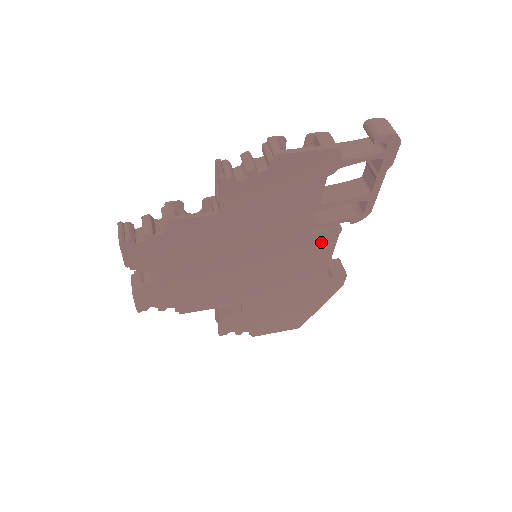
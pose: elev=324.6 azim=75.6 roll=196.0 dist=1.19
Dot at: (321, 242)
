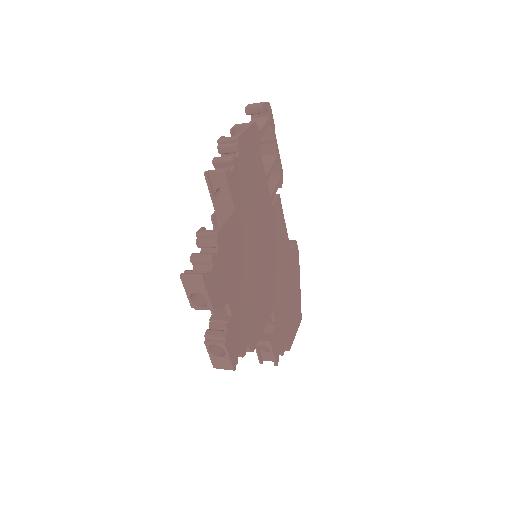
Dot at: (278, 214)
